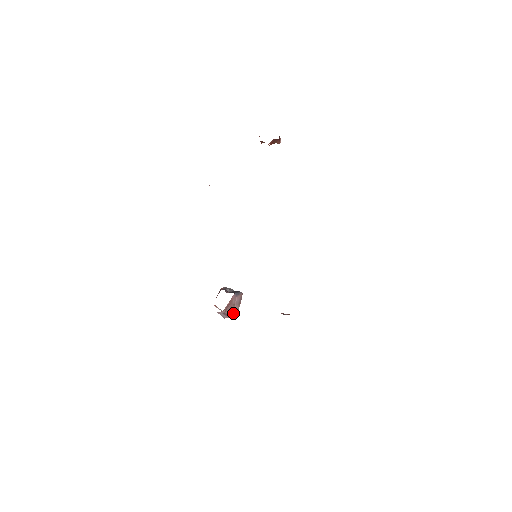
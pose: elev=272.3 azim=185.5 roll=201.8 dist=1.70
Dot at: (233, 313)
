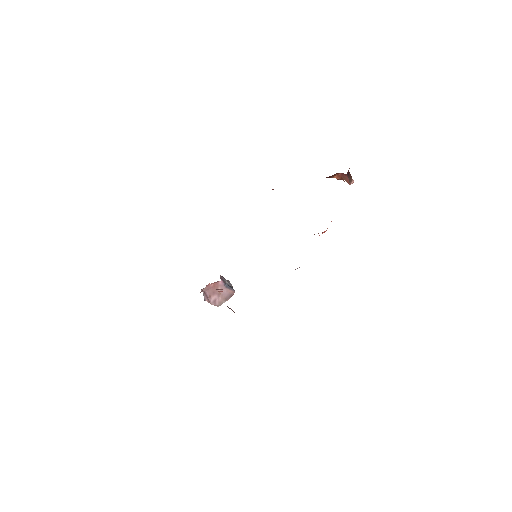
Dot at: (215, 302)
